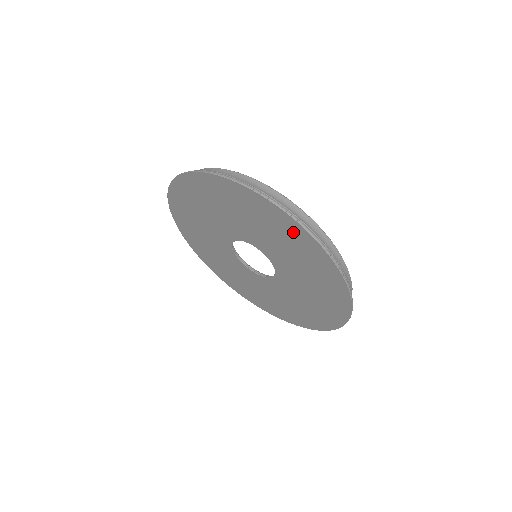
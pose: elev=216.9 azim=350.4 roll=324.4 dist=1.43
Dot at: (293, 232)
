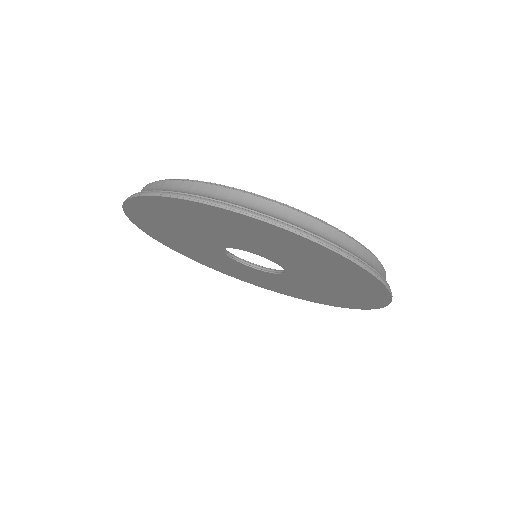
Dot at: (171, 207)
